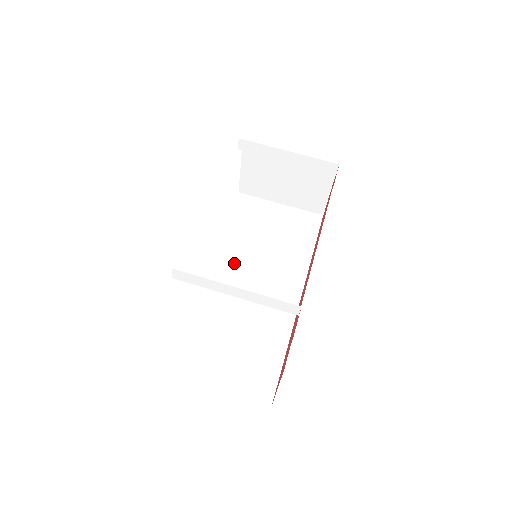
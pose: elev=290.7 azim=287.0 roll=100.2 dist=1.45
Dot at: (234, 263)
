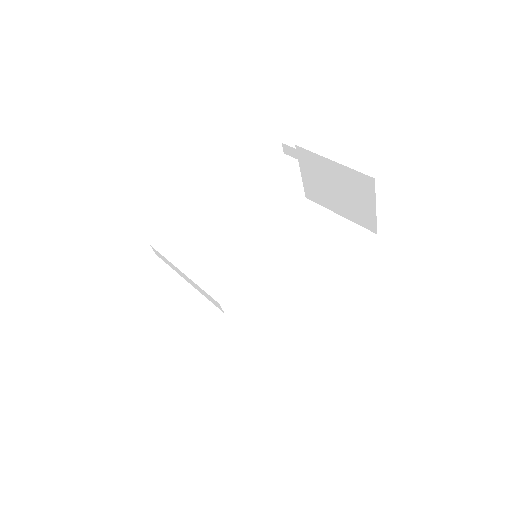
Dot at: (260, 262)
